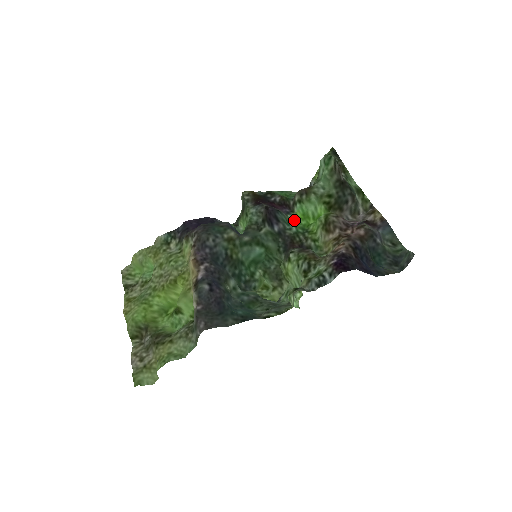
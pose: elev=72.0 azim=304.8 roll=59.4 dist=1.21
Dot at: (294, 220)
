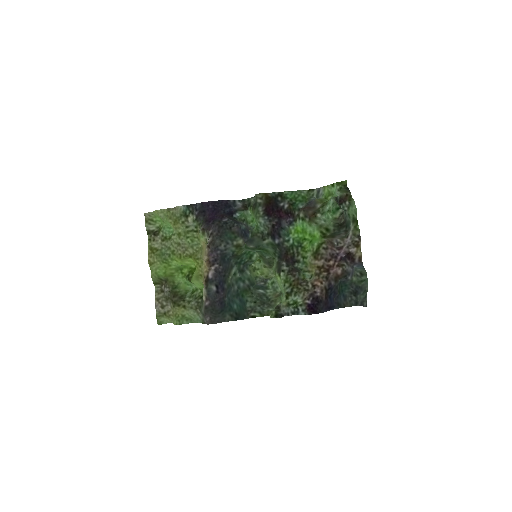
Dot at: (294, 233)
